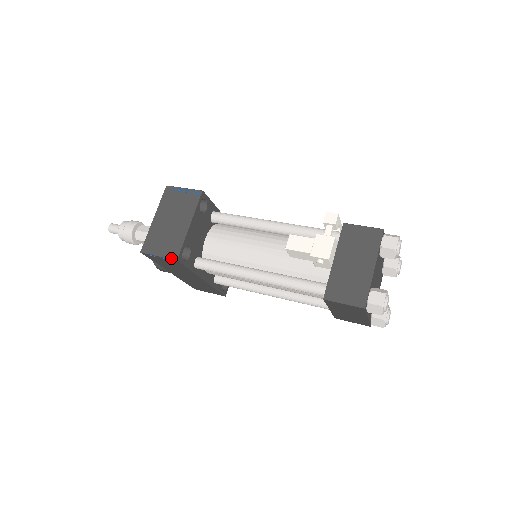
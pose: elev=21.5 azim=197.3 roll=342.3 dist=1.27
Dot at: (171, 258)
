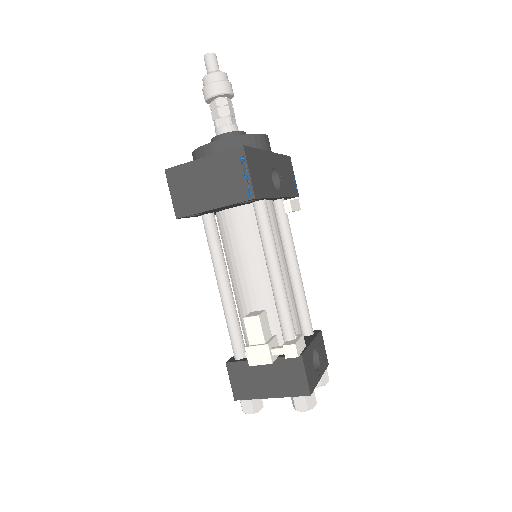
Dot at: (175, 211)
